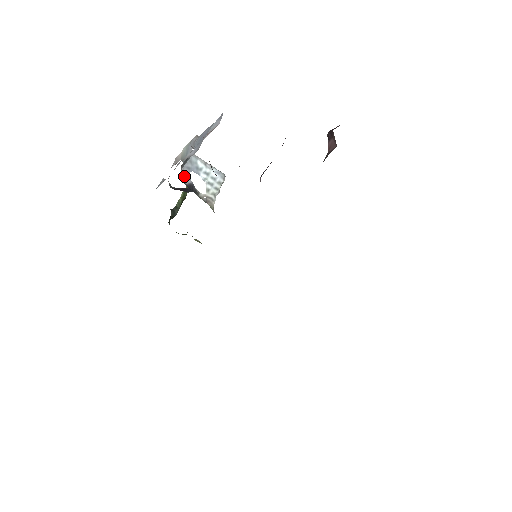
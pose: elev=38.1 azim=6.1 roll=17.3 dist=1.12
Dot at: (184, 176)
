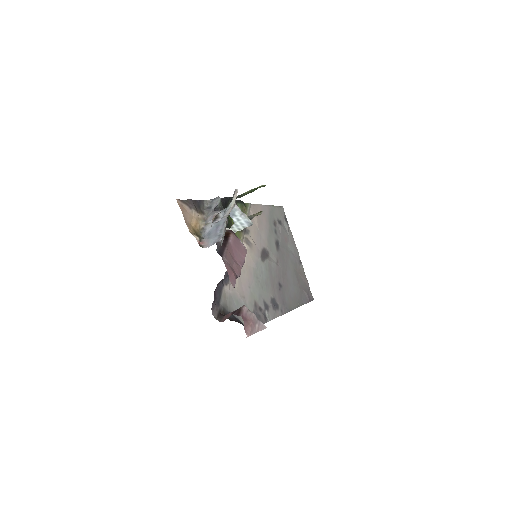
Dot at: (218, 217)
